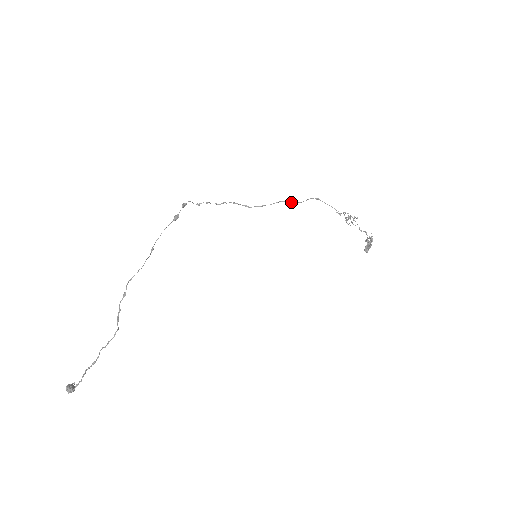
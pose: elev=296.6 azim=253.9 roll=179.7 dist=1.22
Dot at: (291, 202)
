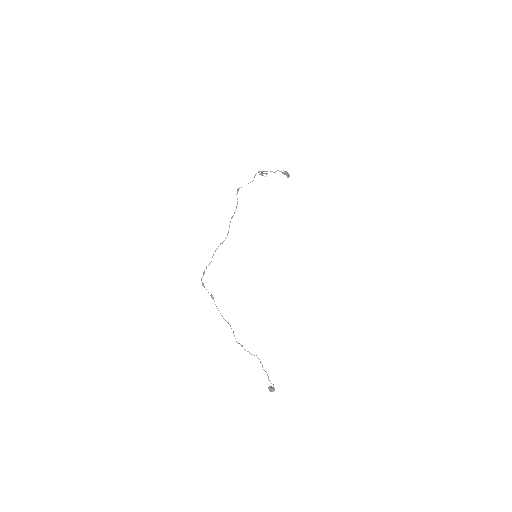
Dot at: (234, 213)
